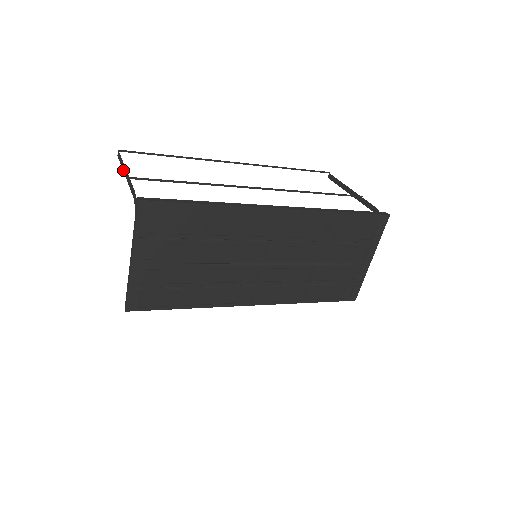
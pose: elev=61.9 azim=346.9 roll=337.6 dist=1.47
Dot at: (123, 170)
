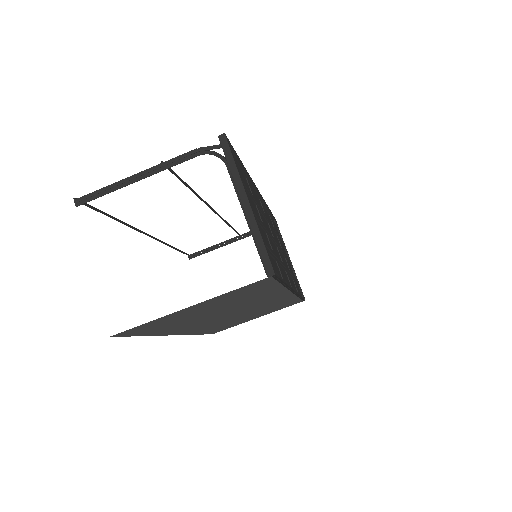
Dot at: (125, 183)
